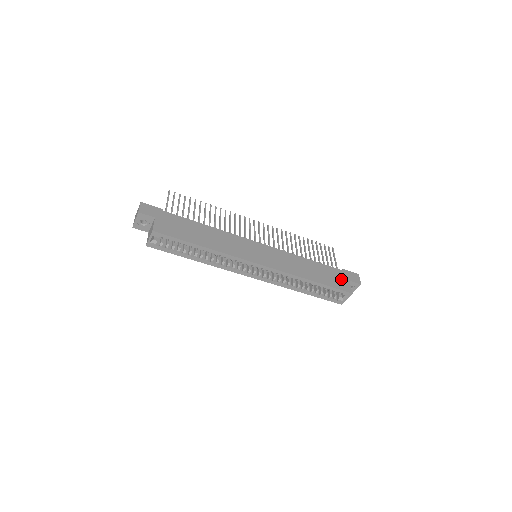
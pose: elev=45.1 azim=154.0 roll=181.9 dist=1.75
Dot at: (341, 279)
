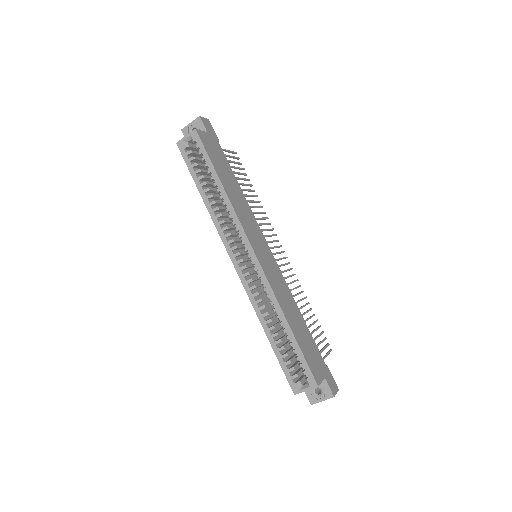
Dot at: (318, 365)
